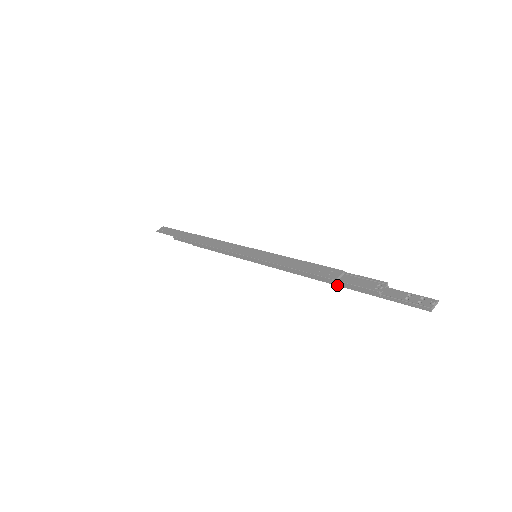
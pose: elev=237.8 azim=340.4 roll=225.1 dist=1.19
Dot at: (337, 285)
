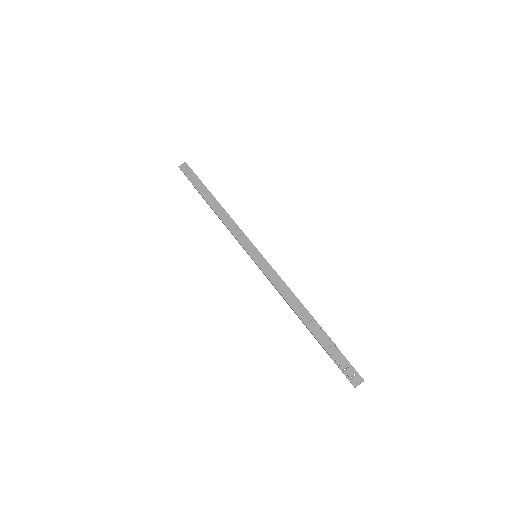
Dot at: occluded
